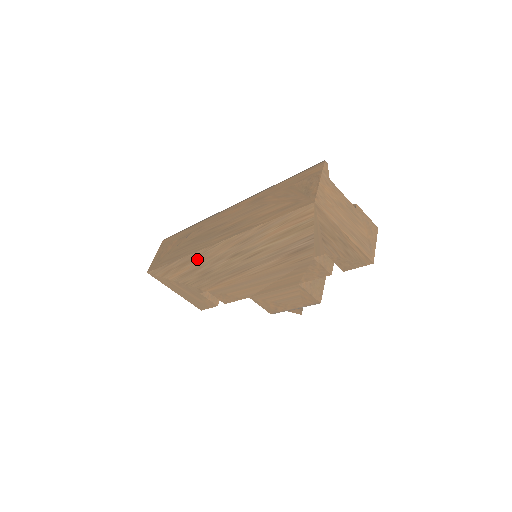
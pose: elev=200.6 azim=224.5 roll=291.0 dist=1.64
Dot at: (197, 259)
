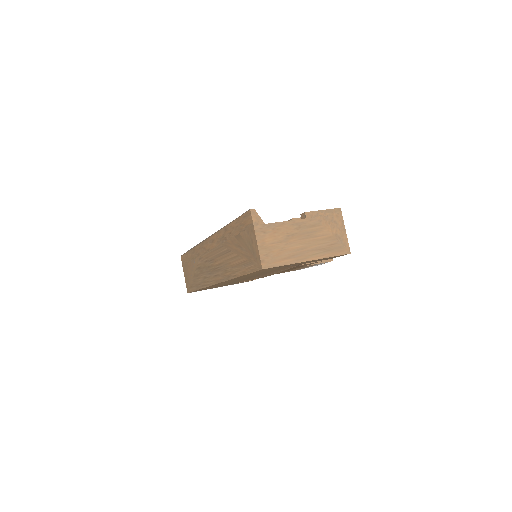
Dot at: occluded
